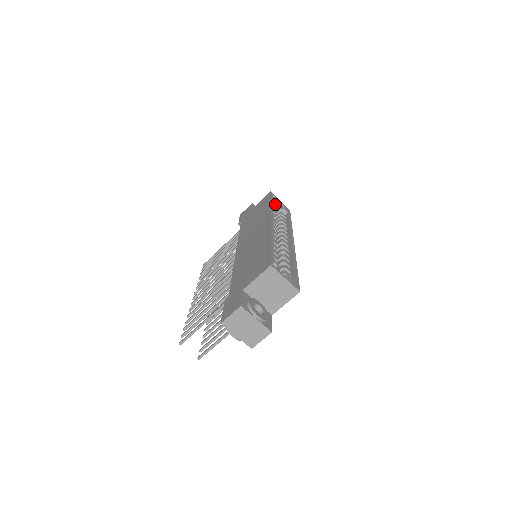
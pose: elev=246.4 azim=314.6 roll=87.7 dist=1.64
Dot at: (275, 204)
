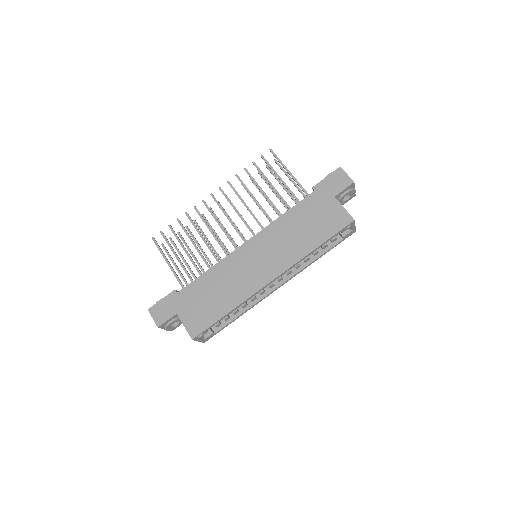
Dot at: occluded
